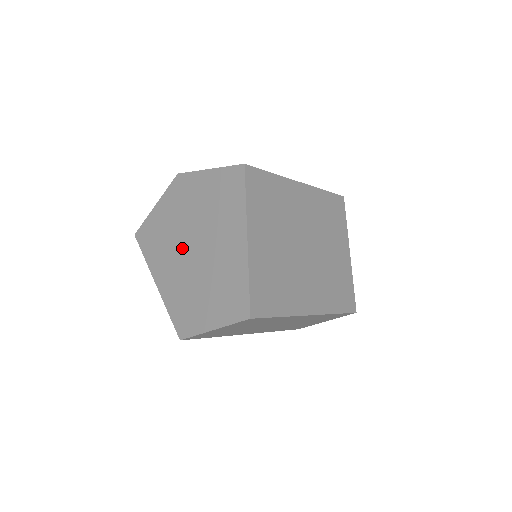
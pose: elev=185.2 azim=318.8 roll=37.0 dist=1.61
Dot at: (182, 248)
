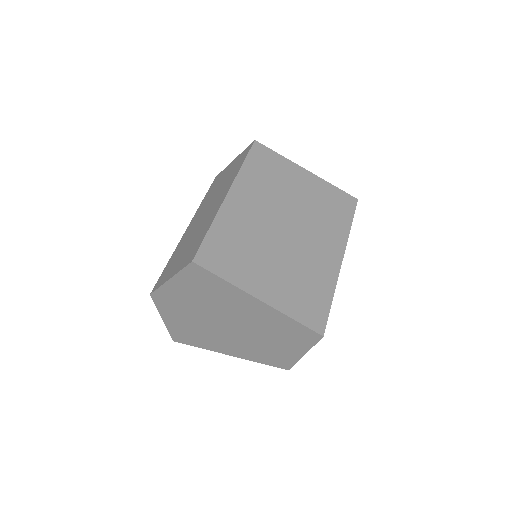
Dot at: (219, 330)
